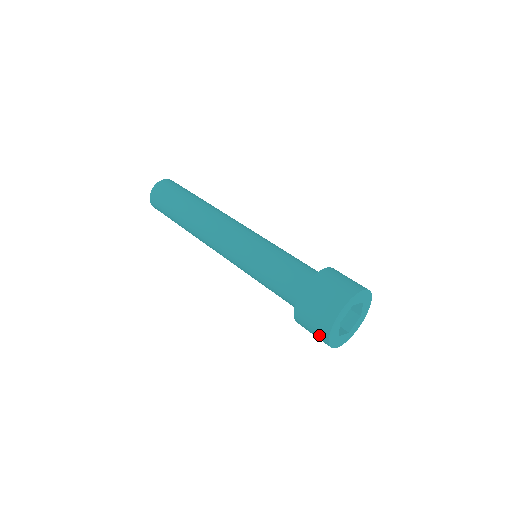
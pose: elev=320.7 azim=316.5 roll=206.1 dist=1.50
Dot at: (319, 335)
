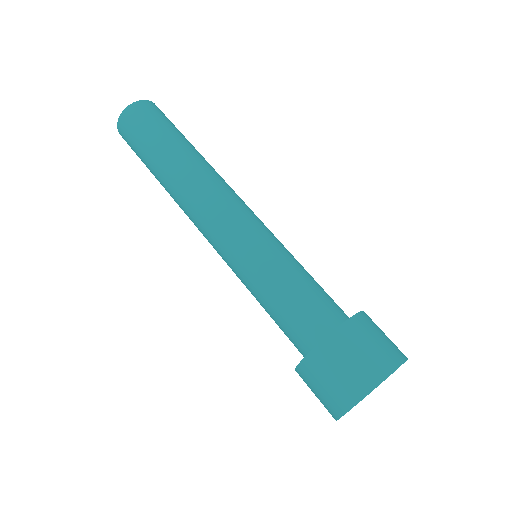
Dot at: (335, 398)
